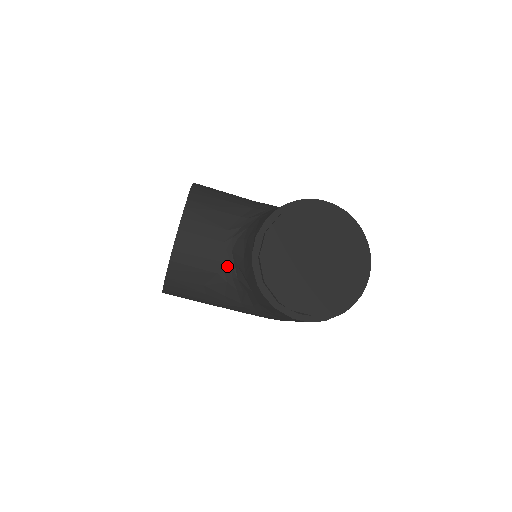
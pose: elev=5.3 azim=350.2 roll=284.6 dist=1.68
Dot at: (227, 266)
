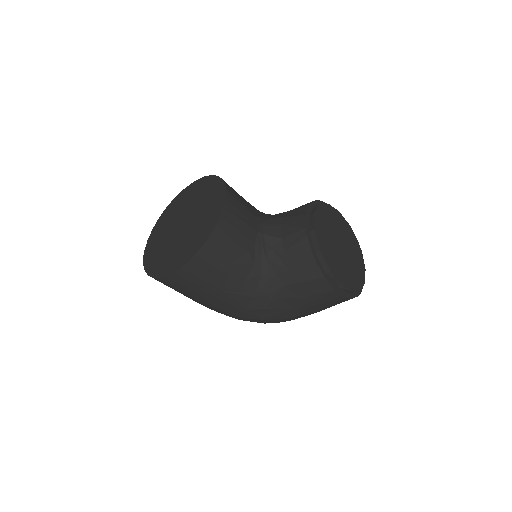
Dot at: (258, 247)
